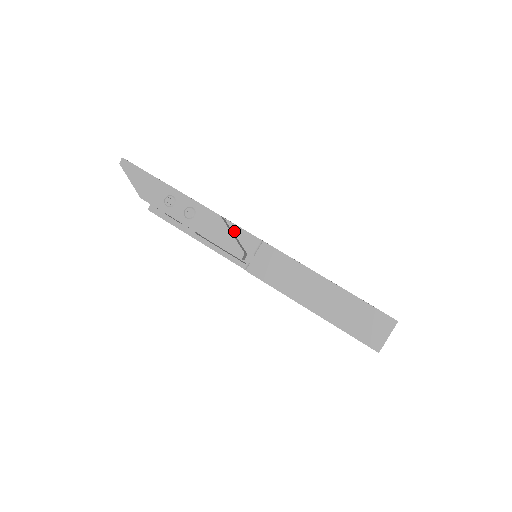
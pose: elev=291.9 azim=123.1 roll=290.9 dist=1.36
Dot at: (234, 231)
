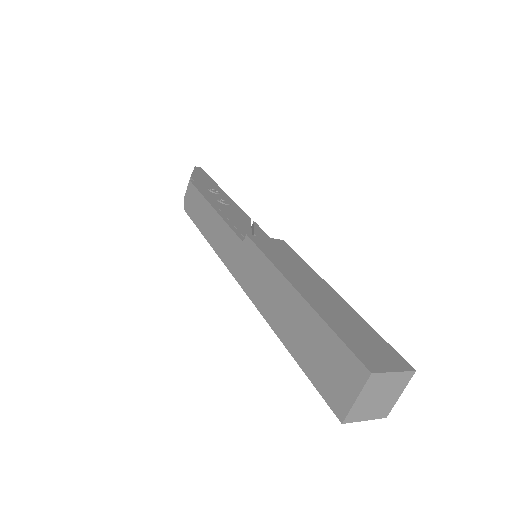
Dot at: (255, 228)
